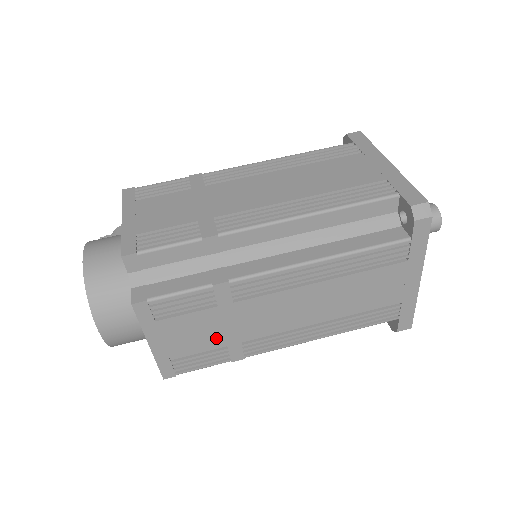
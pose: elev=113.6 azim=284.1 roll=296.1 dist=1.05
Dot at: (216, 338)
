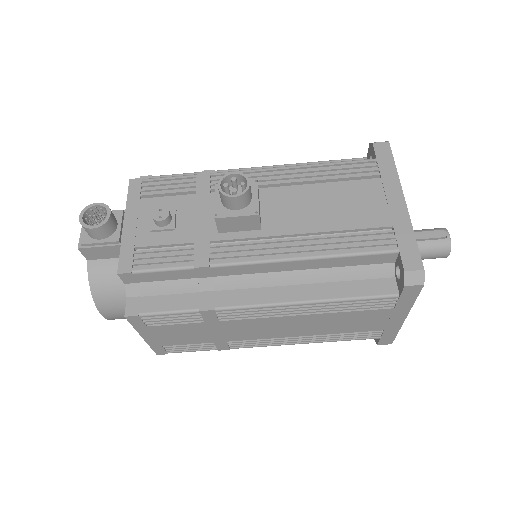
Dot at: occluded
